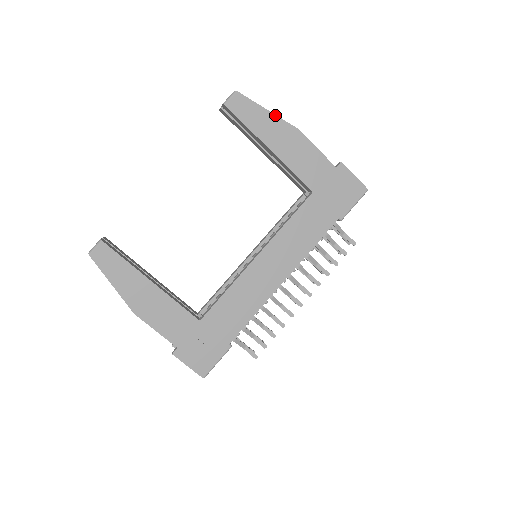
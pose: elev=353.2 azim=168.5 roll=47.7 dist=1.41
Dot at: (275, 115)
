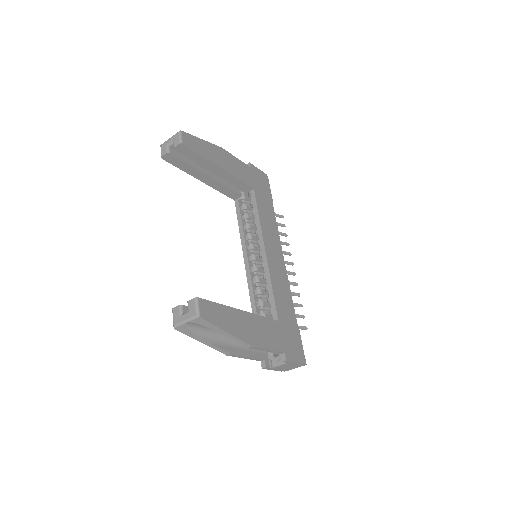
Dot at: (207, 142)
